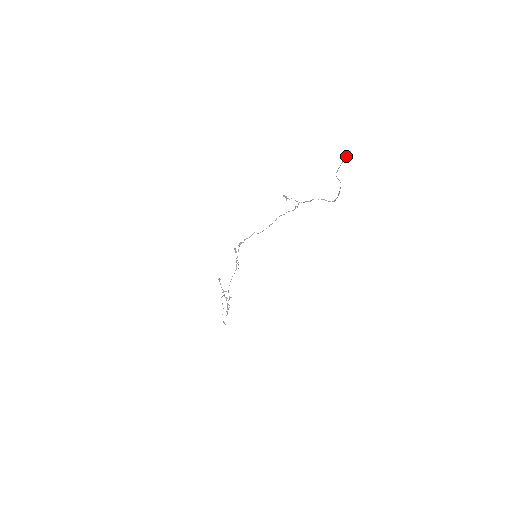
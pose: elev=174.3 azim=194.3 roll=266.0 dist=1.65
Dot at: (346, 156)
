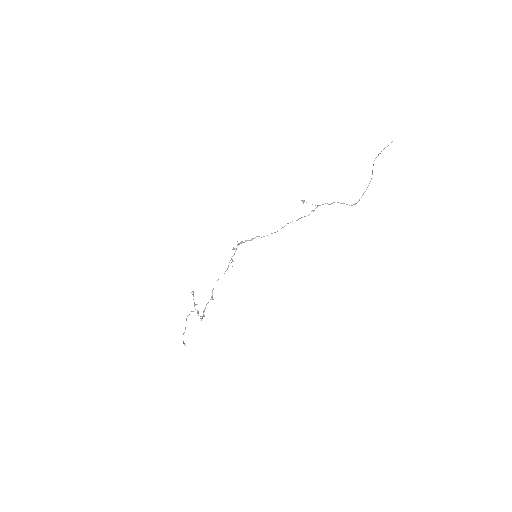
Dot at: occluded
